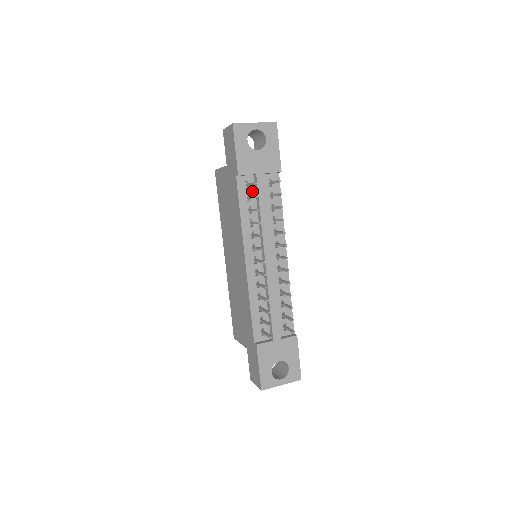
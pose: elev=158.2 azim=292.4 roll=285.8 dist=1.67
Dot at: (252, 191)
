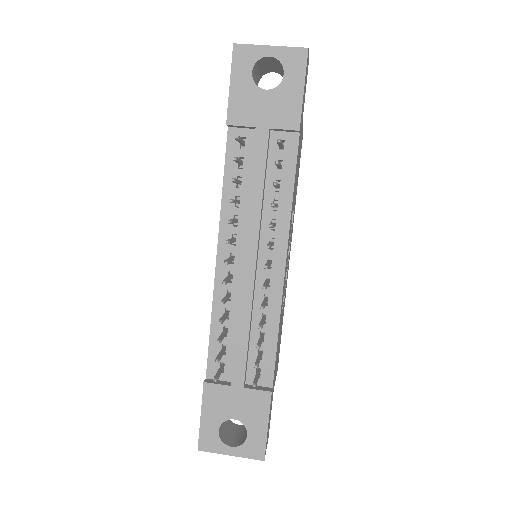
Dot at: (249, 154)
